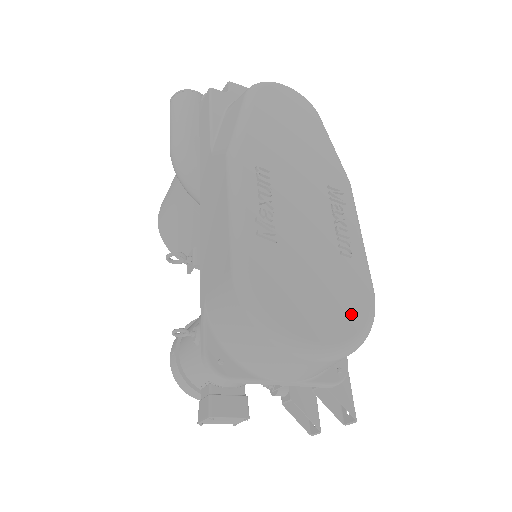
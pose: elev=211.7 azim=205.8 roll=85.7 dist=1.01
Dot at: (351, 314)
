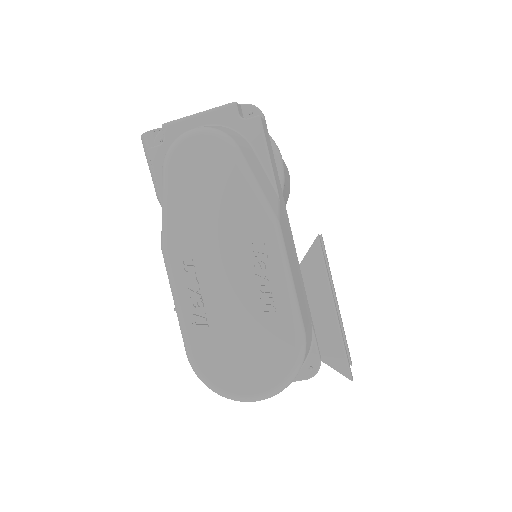
Dot at: (277, 365)
